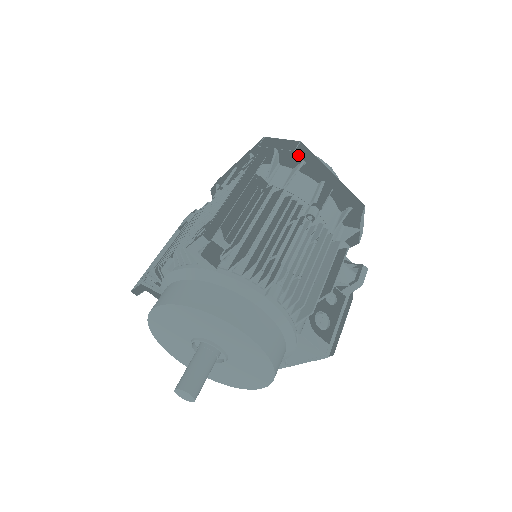
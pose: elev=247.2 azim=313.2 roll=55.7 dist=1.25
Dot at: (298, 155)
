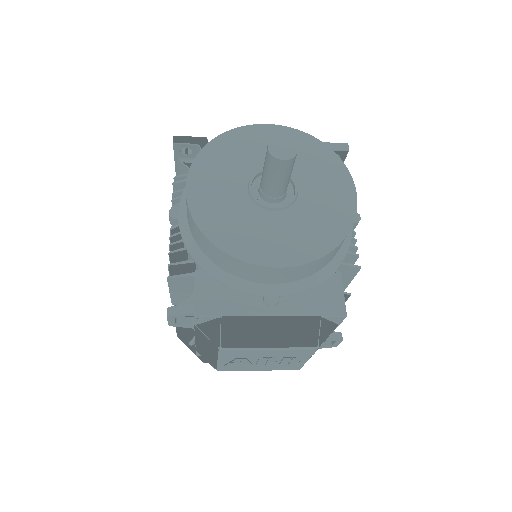
Dot at: occluded
